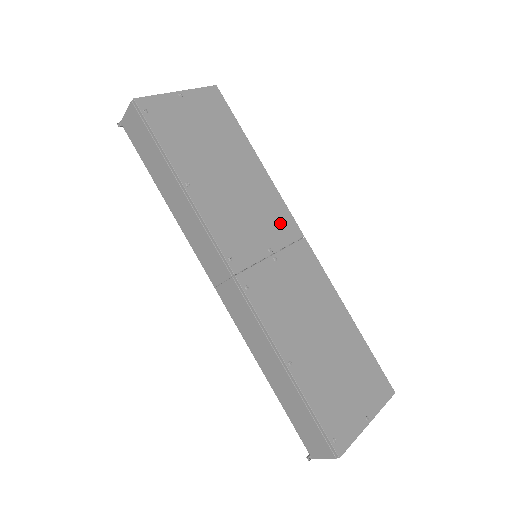
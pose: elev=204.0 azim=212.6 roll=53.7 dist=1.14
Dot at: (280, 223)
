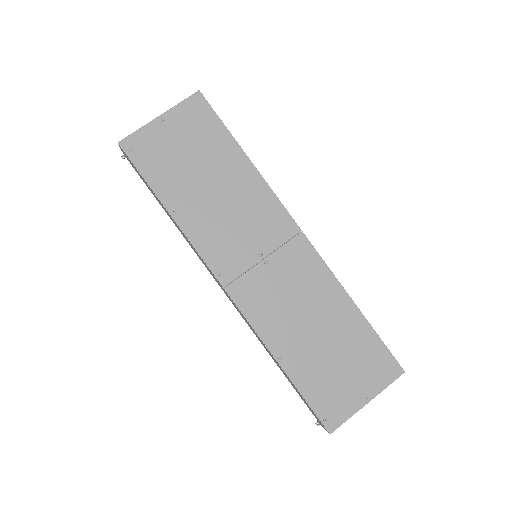
Dot at: (273, 224)
